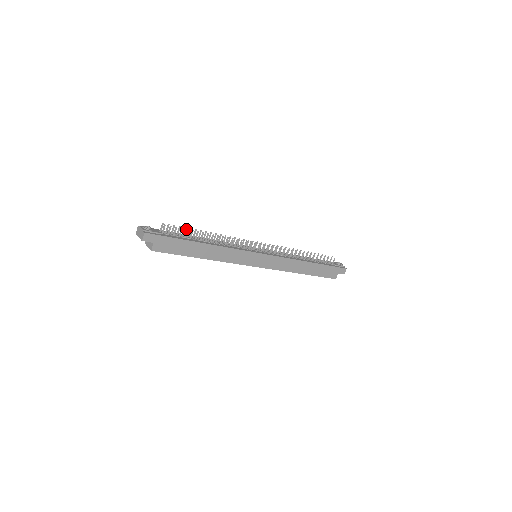
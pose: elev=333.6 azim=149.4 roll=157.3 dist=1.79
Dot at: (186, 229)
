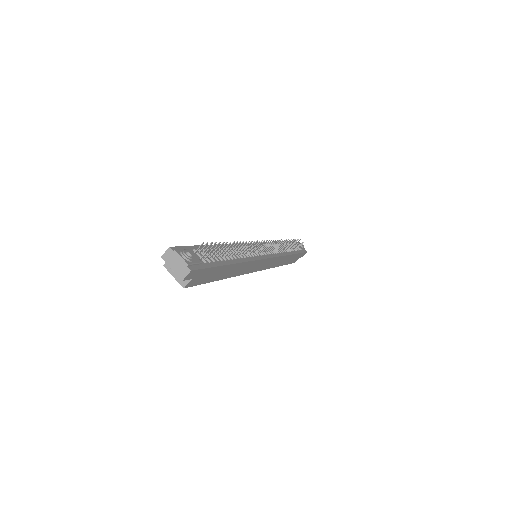
Dot at: (224, 248)
